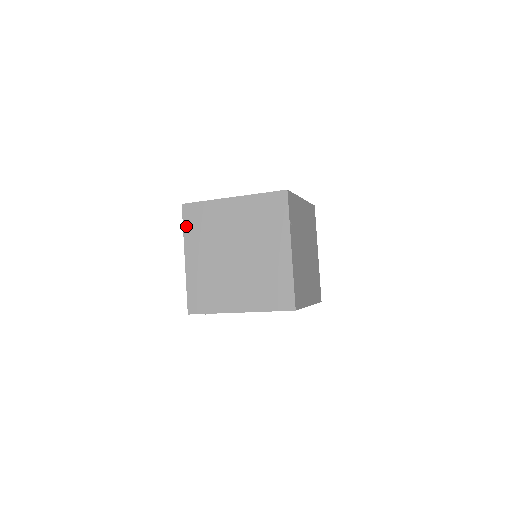
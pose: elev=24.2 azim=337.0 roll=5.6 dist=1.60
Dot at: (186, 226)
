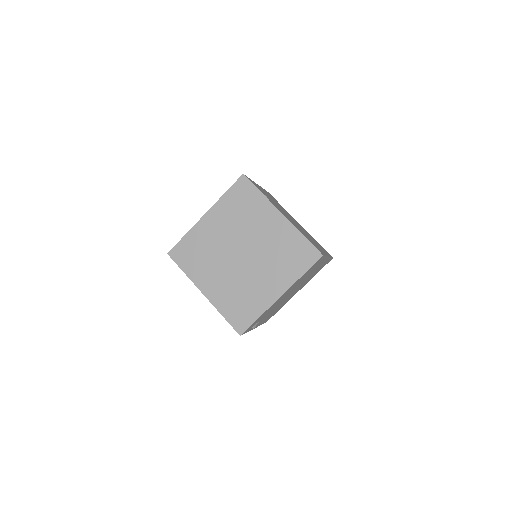
Dot at: (184, 267)
